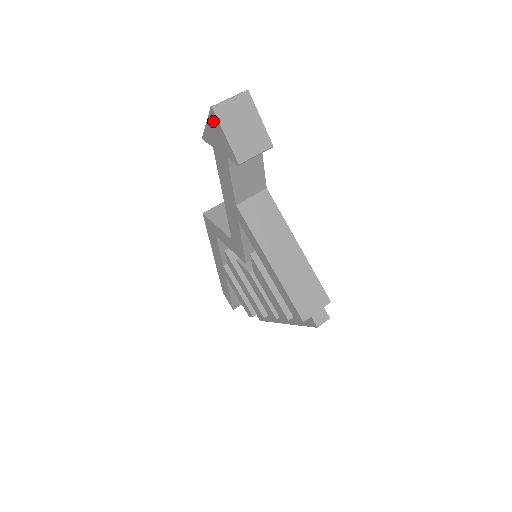
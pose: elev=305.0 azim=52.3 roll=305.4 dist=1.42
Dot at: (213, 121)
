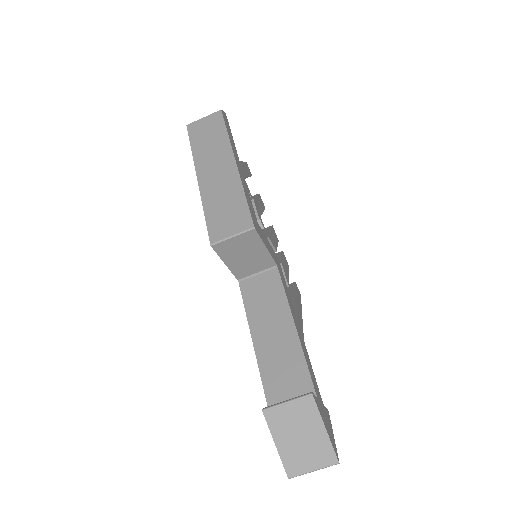
Dot at: (283, 459)
